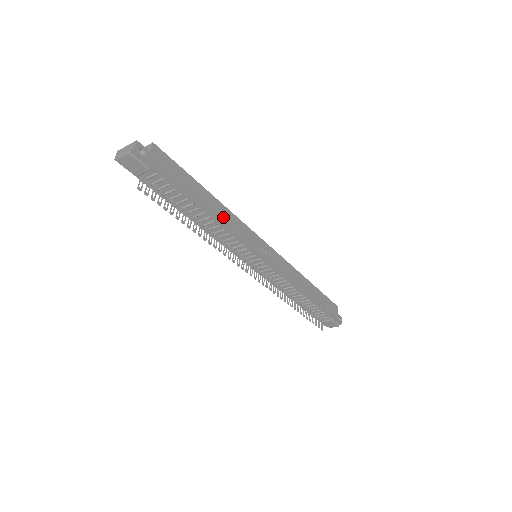
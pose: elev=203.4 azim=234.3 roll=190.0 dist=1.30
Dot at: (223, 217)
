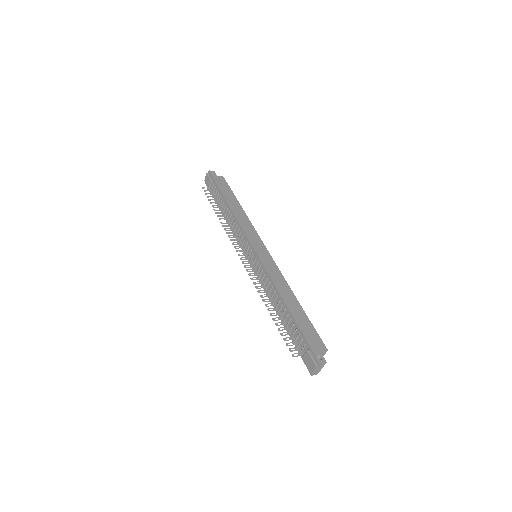
Dot at: (239, 215)
